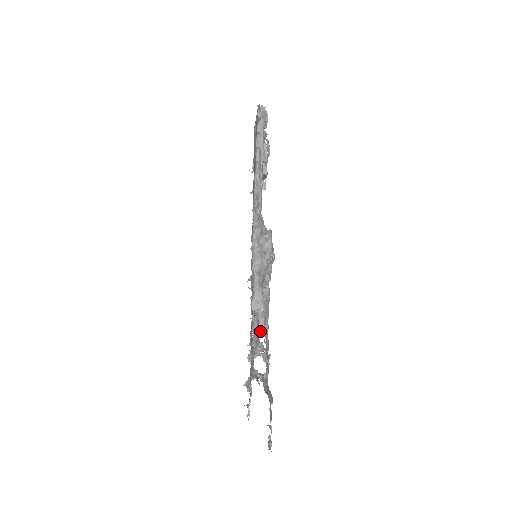
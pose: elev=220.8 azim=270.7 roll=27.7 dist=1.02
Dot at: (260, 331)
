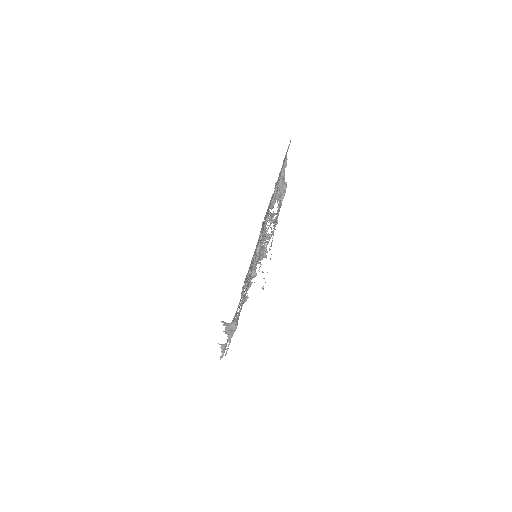
Dot at: occluded
